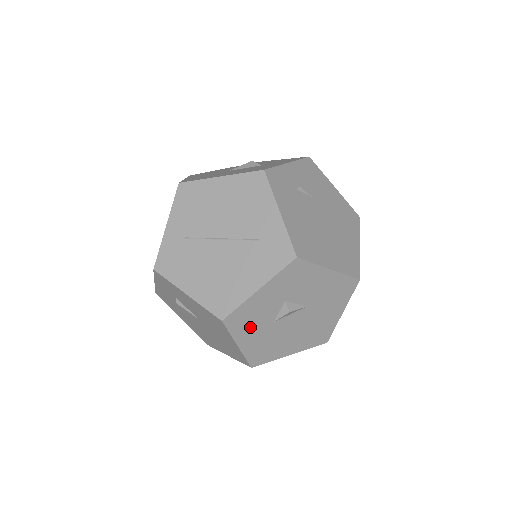
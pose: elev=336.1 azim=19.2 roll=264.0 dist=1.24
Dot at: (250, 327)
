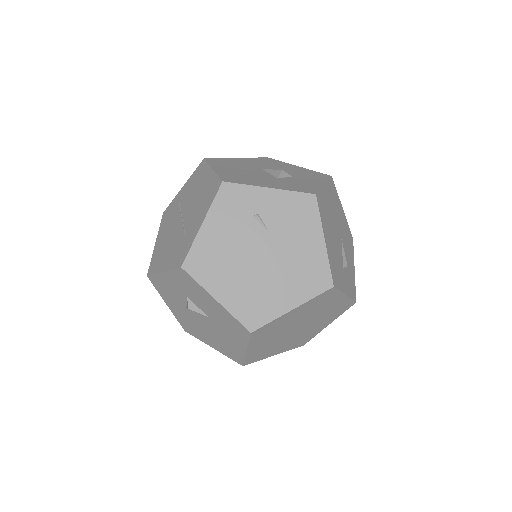
Dot at: (170, 297)
